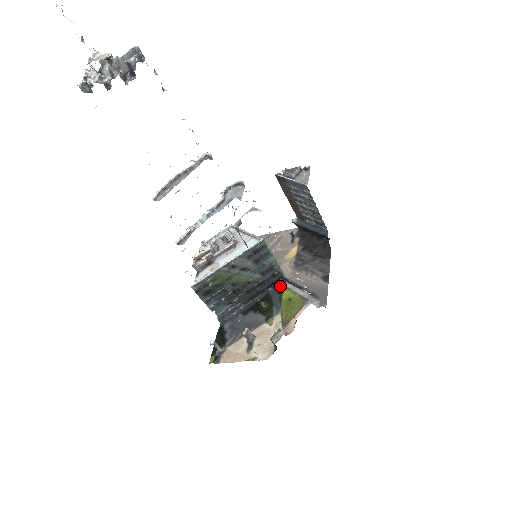
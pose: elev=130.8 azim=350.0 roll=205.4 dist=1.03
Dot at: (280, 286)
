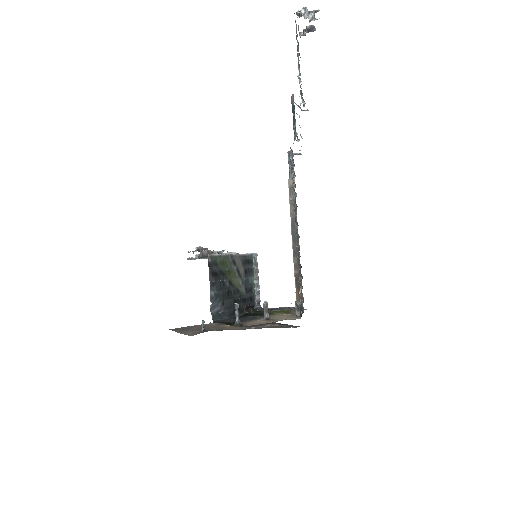
Dot at: (256, 311)
